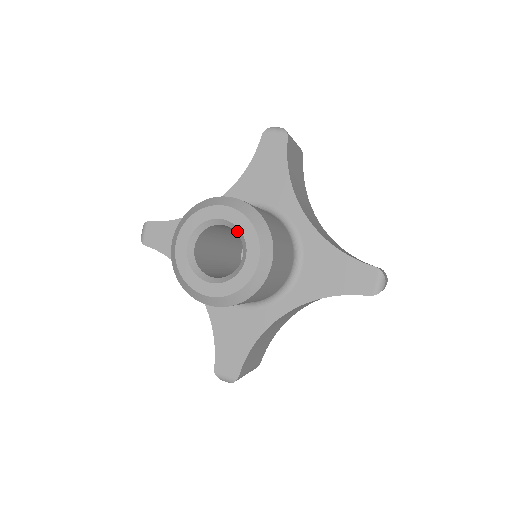
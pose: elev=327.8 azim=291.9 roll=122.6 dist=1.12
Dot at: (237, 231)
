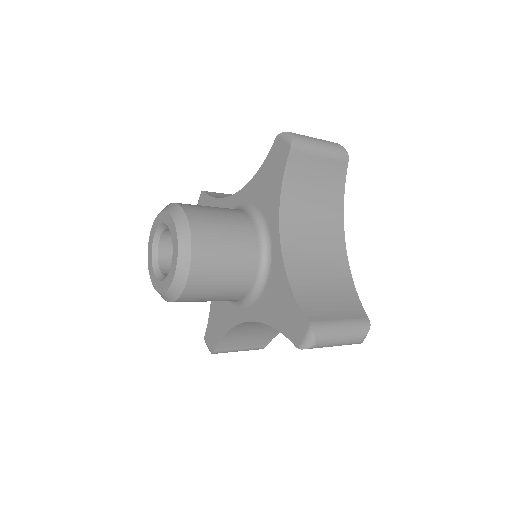
Dot at: (174, 242)
